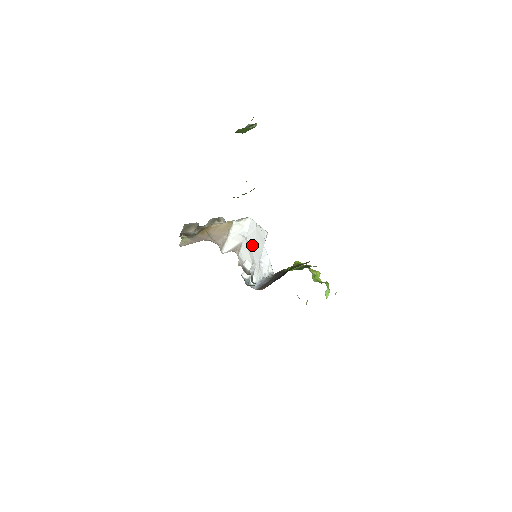
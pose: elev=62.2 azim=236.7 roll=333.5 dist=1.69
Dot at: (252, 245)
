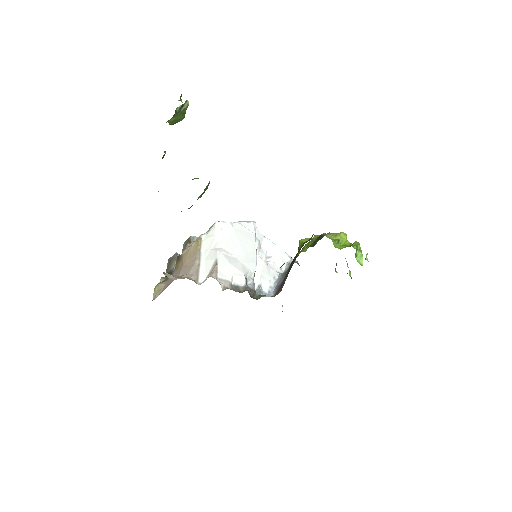
Dot at: (235, 252)
